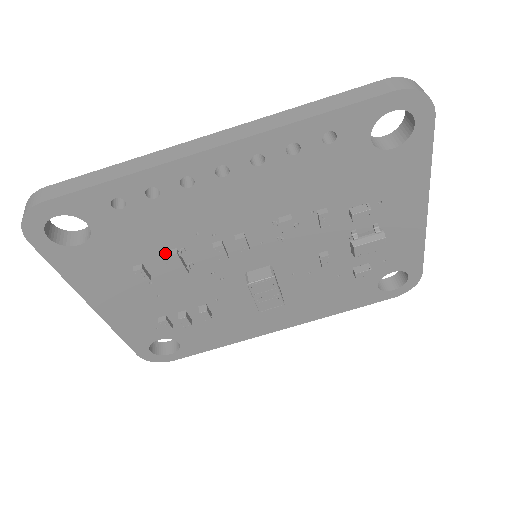
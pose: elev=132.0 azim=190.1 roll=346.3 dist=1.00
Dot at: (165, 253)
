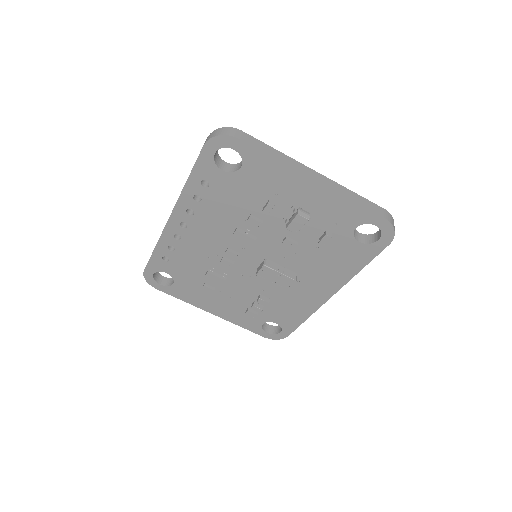
Dot at: (206, 274)
